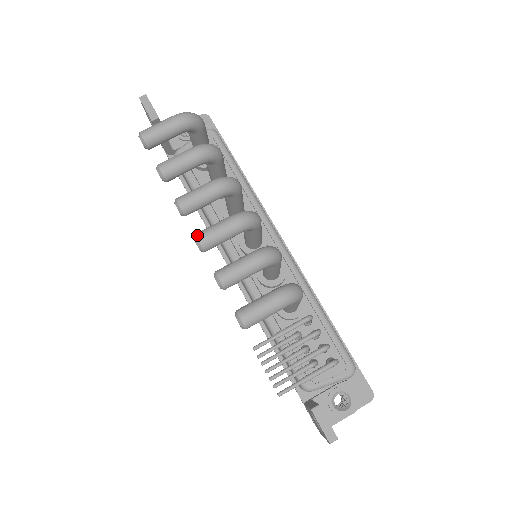
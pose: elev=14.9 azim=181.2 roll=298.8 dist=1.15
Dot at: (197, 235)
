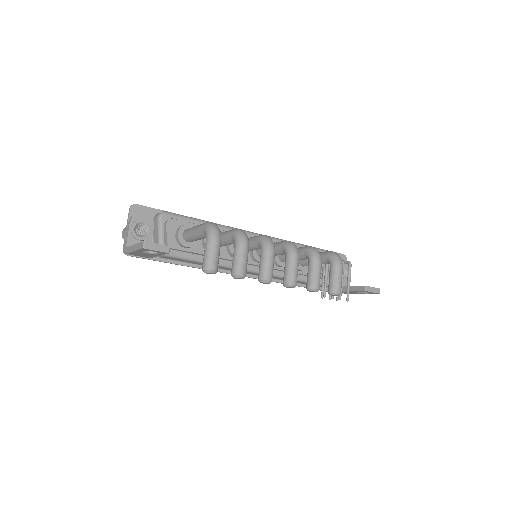
Dot at: (290, 283)
